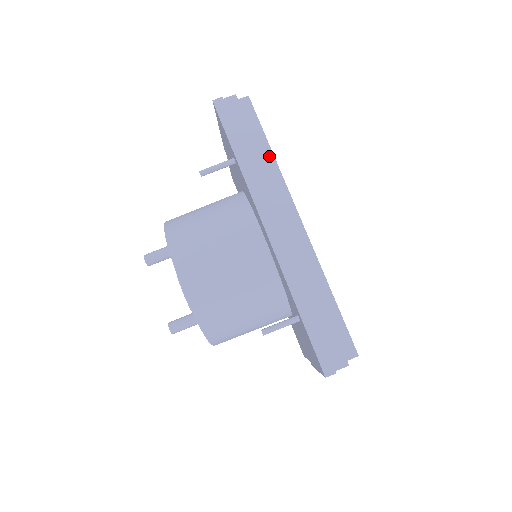
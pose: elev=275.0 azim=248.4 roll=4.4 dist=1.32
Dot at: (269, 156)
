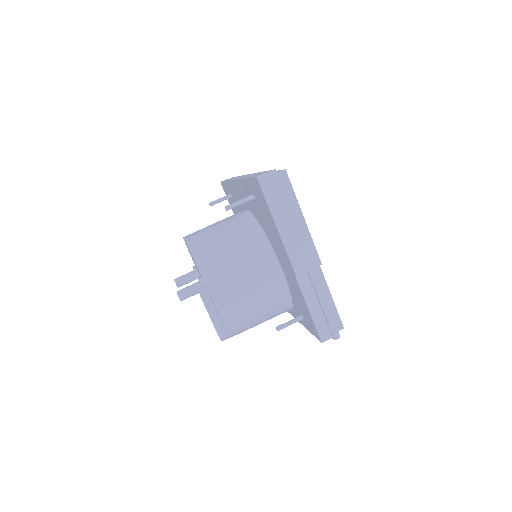
Dot at: occluded
